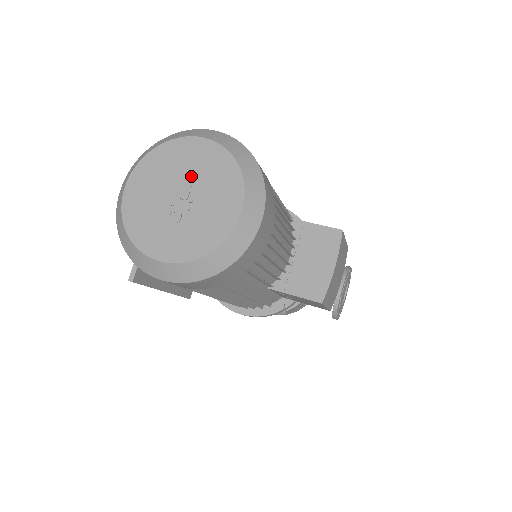
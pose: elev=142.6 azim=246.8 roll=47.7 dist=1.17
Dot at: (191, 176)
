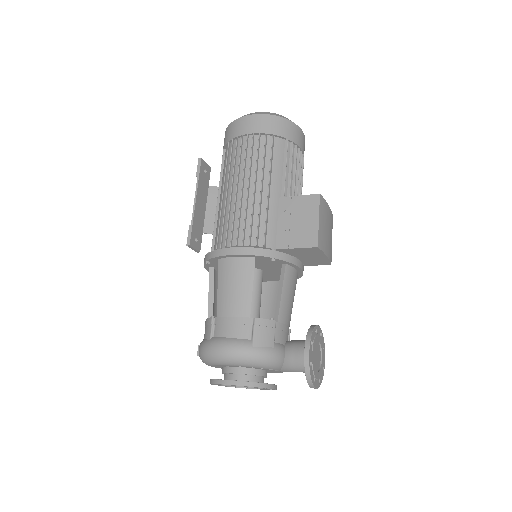
Dot at: occluded
